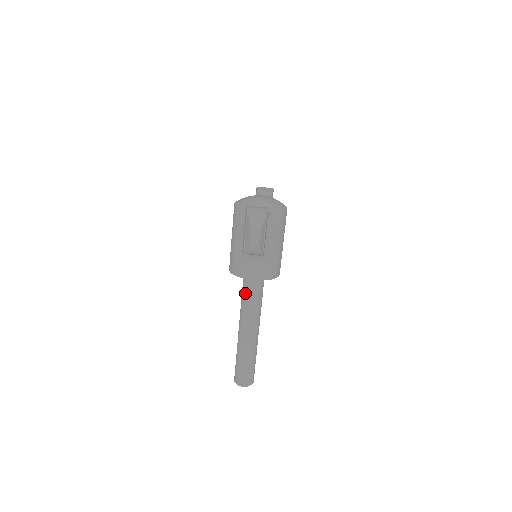
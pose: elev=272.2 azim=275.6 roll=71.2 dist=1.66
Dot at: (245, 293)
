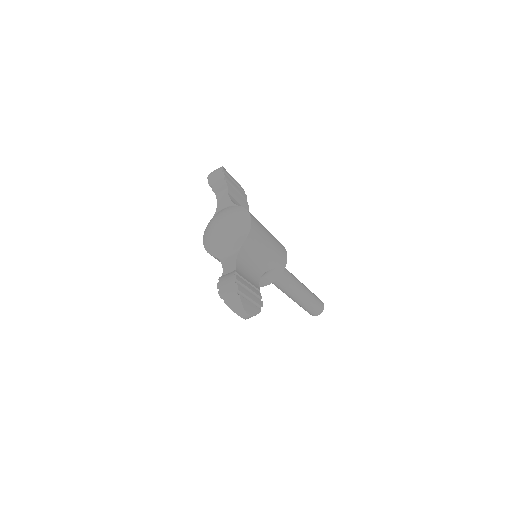
Dot at: occluded
